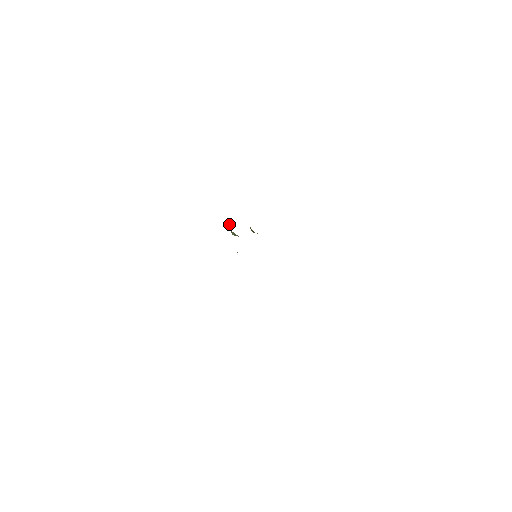
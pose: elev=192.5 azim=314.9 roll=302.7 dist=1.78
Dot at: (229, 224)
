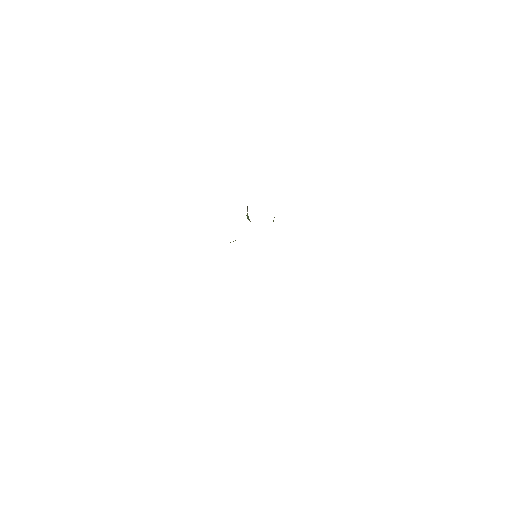
Dot at: occluded
